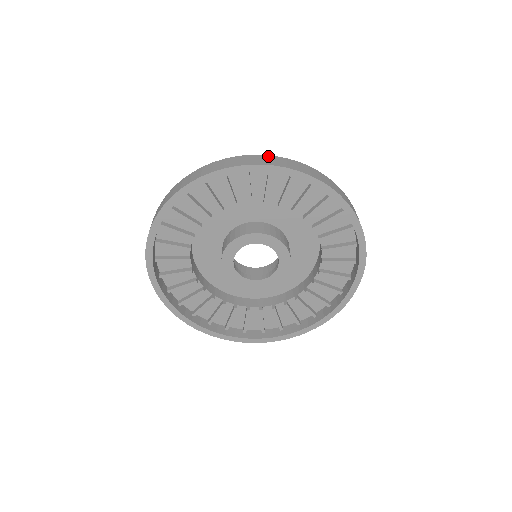
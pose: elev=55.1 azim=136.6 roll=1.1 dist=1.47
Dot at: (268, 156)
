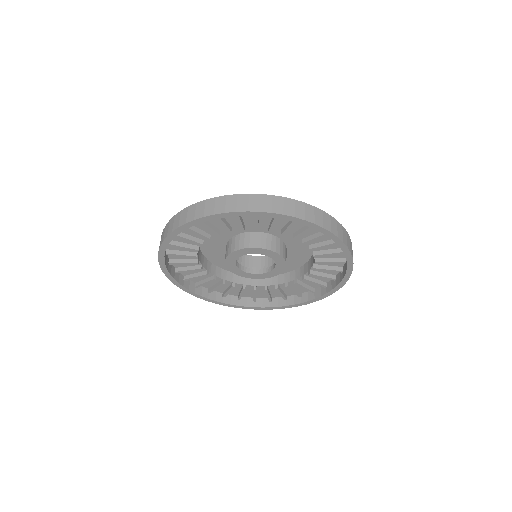
Dot at: (278, 198)
